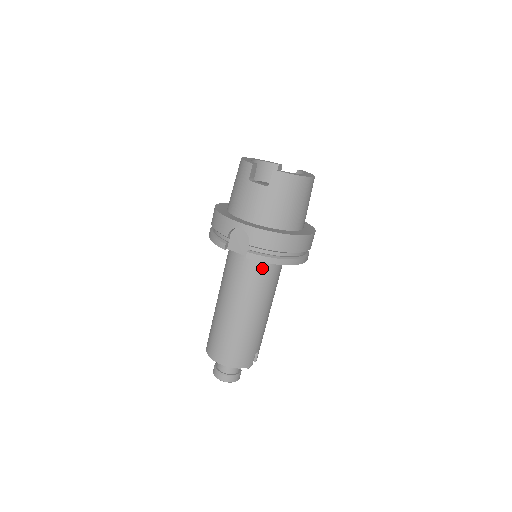
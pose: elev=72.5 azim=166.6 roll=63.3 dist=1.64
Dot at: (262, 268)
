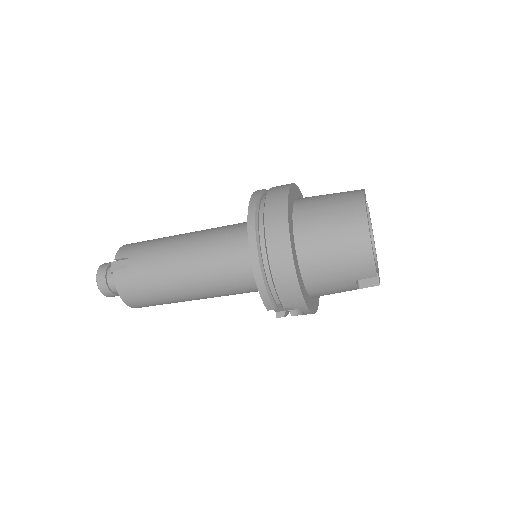
Dot at: occluded
